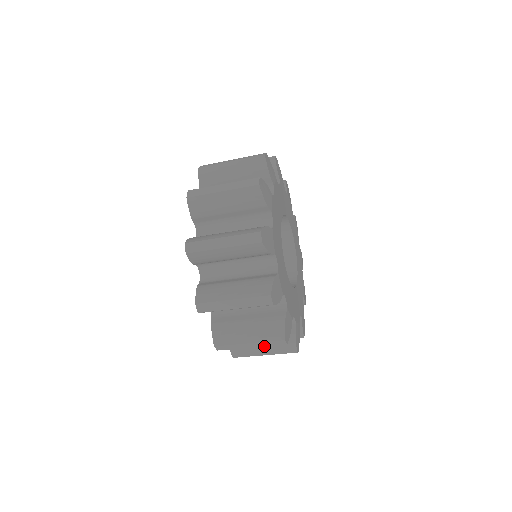
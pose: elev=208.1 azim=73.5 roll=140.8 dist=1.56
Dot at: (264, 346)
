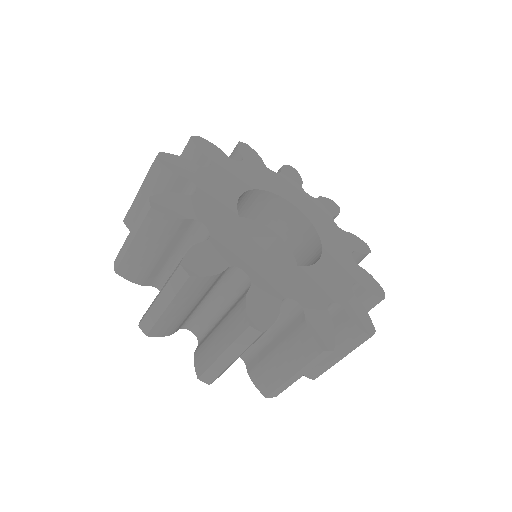
Dot at: (174, 297)
